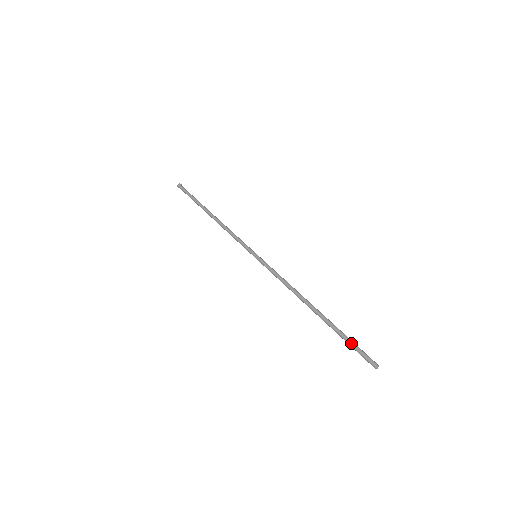
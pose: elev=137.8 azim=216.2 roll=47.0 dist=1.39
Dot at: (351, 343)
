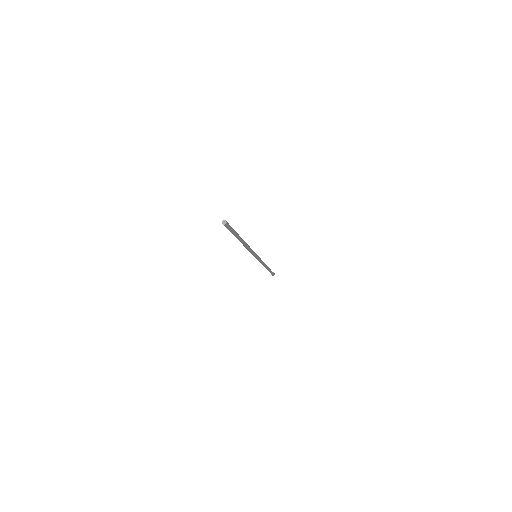
Dot at: occluded
